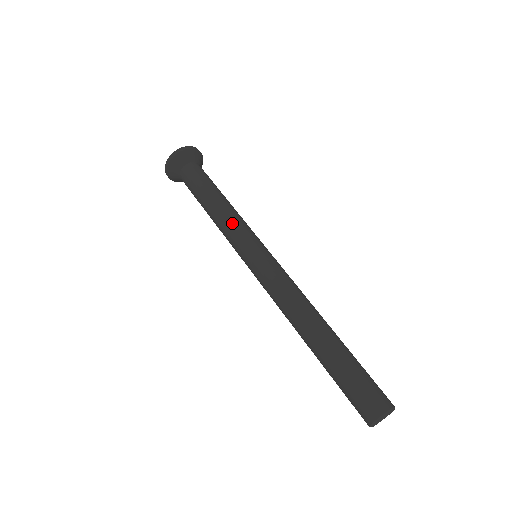
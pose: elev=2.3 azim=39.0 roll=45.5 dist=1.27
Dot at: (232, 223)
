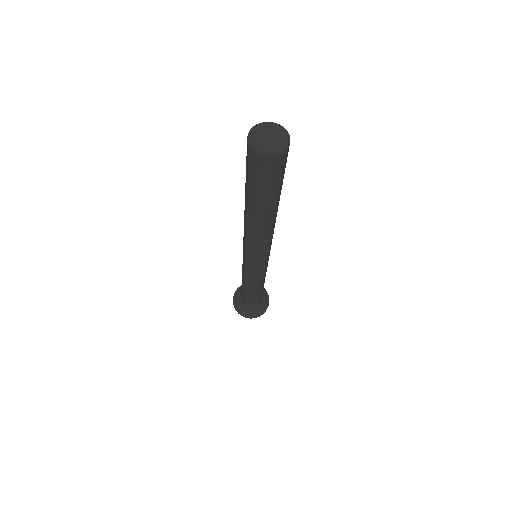
Dot at: occluded
